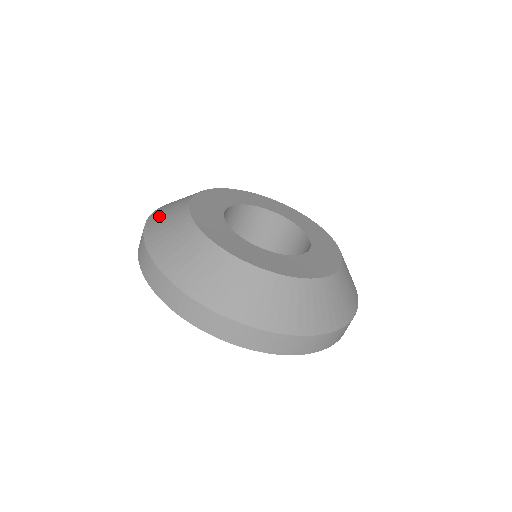
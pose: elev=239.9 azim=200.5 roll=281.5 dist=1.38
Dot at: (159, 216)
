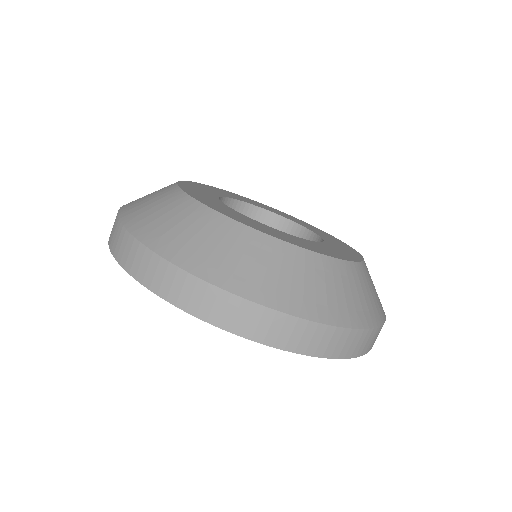
Dot at: occluded
